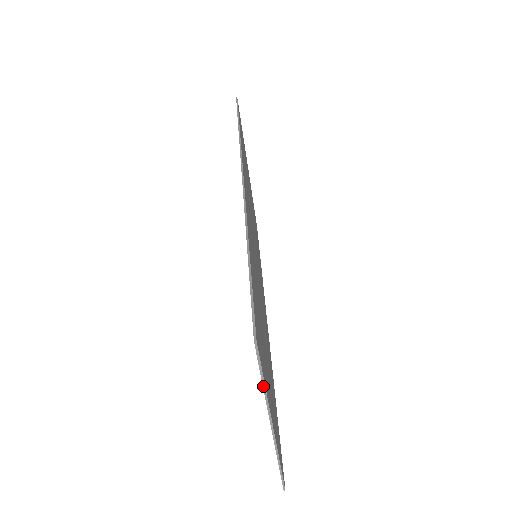
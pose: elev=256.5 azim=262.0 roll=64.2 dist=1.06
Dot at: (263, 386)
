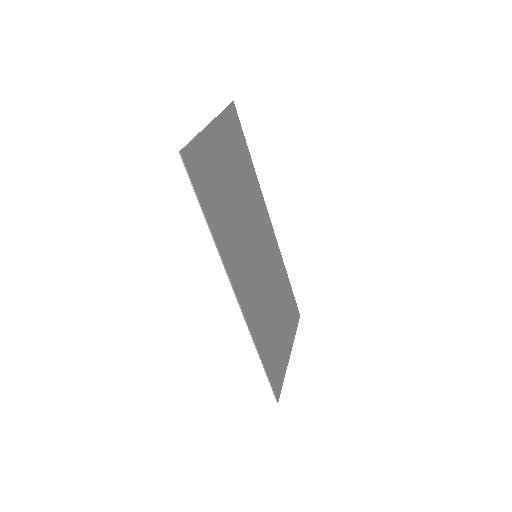
Dot at: (283, 380)
